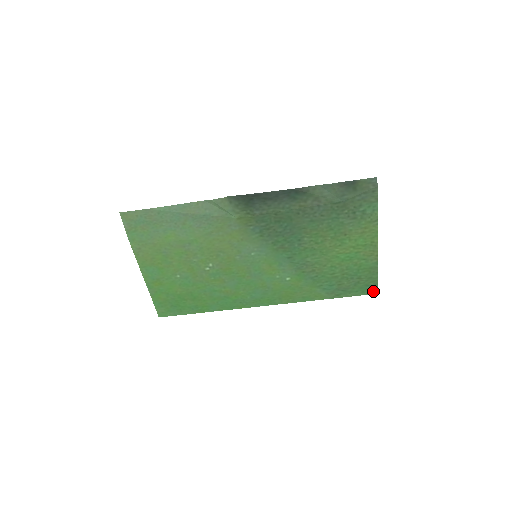
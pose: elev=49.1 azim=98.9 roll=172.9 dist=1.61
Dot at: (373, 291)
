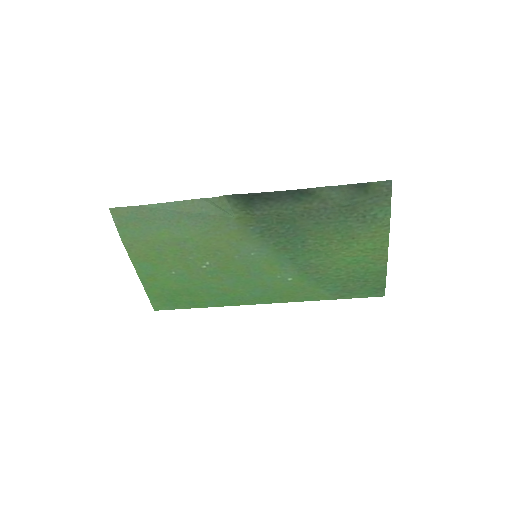
Dot at: (380, 294)
